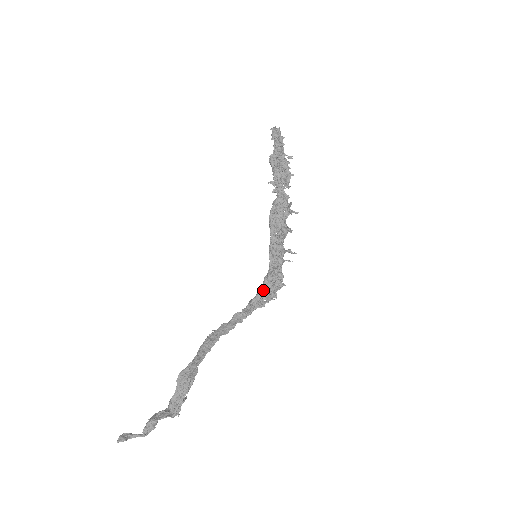
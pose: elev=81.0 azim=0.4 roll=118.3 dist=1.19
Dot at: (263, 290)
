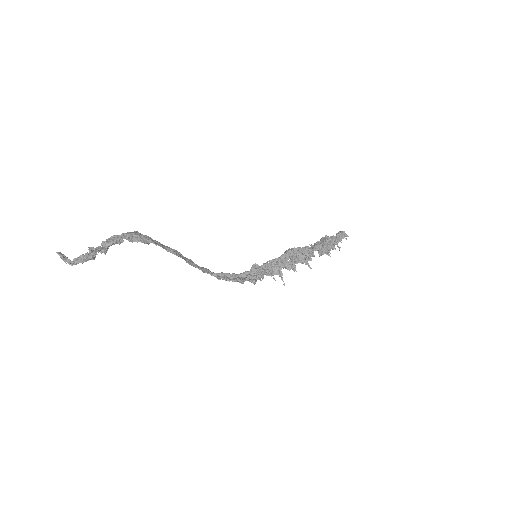
Dot at: (238, 274)
